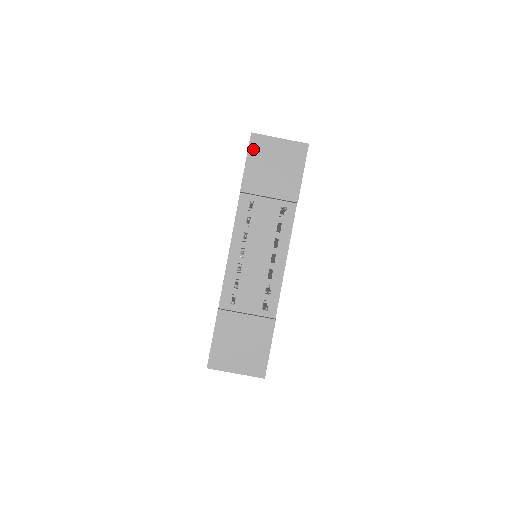
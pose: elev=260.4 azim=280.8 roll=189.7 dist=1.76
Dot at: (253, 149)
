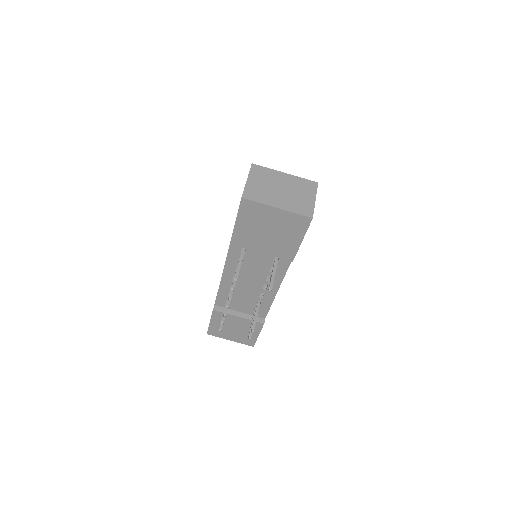
Dot at: (244, 213)
